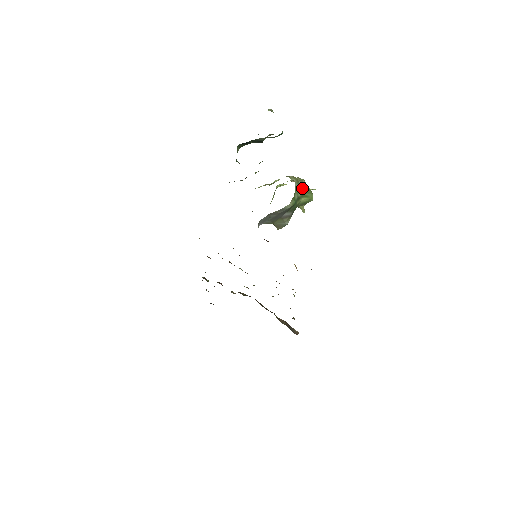
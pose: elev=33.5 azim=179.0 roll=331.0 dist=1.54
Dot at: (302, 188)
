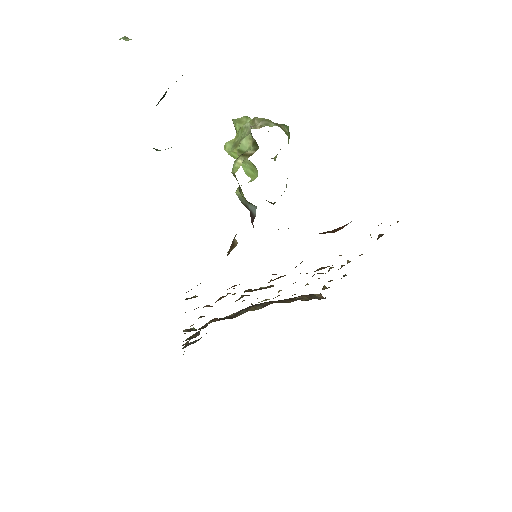
Dot at: (283, 129)
